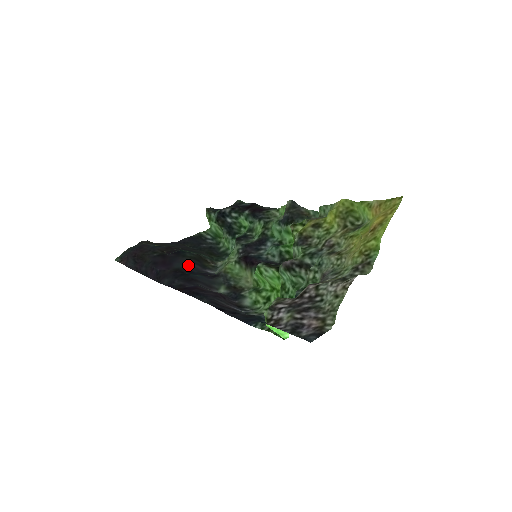
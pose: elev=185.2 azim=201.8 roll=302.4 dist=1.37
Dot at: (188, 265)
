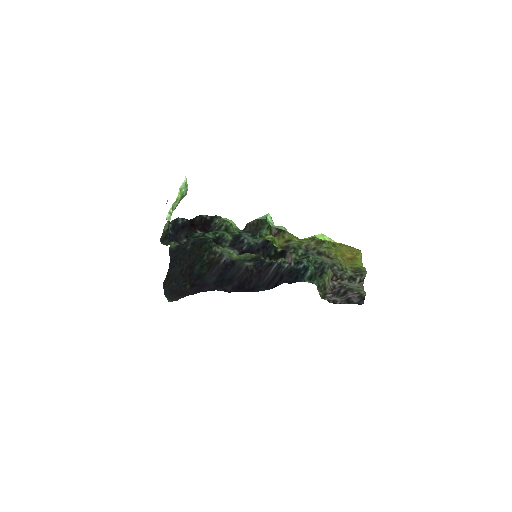
Dot at: (214, 275)
